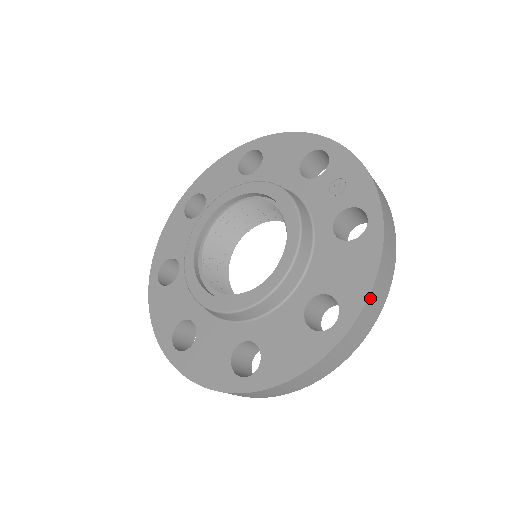
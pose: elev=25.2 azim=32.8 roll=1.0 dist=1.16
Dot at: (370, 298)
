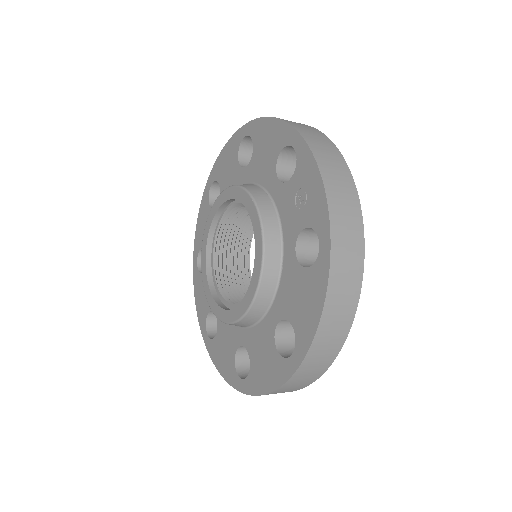
Dot at: (318, 335)
